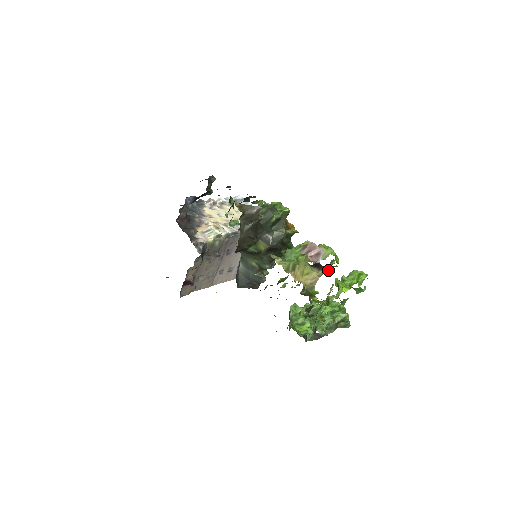
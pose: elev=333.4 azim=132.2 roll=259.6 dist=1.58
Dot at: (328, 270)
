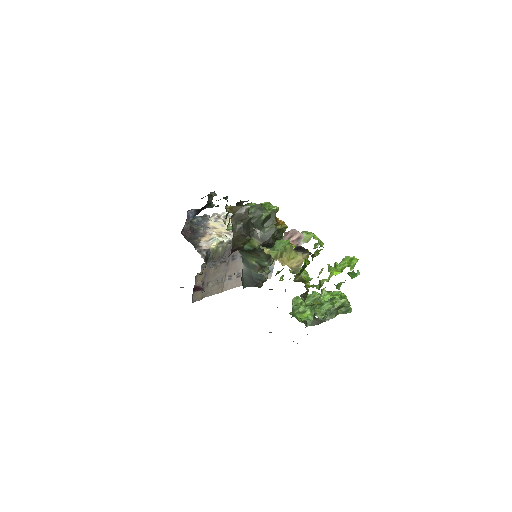
Dot at: (314, 254)
